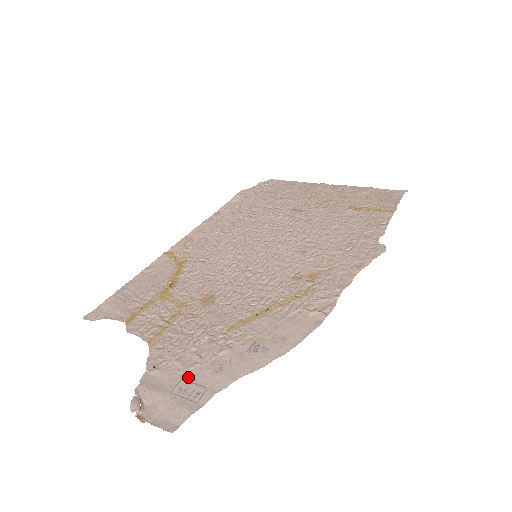
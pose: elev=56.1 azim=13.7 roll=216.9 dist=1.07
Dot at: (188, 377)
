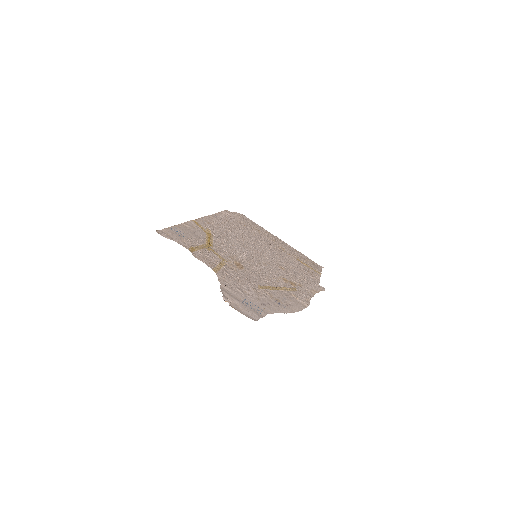
Dot at: (249, 300)
